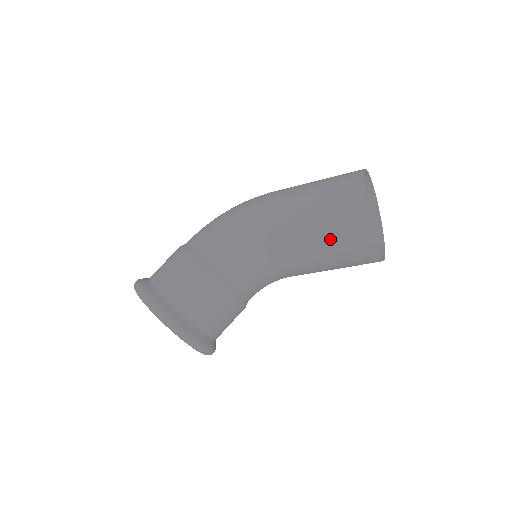
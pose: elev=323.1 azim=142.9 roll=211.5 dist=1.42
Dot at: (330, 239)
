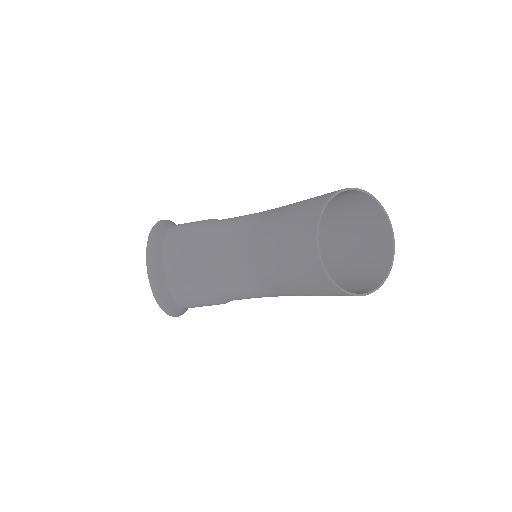
Dot at: (292, 219)
